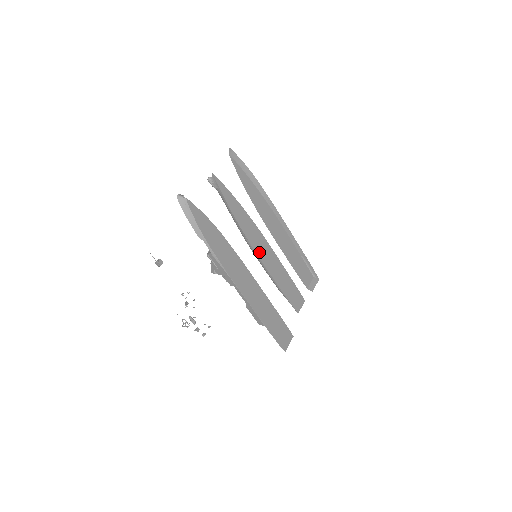
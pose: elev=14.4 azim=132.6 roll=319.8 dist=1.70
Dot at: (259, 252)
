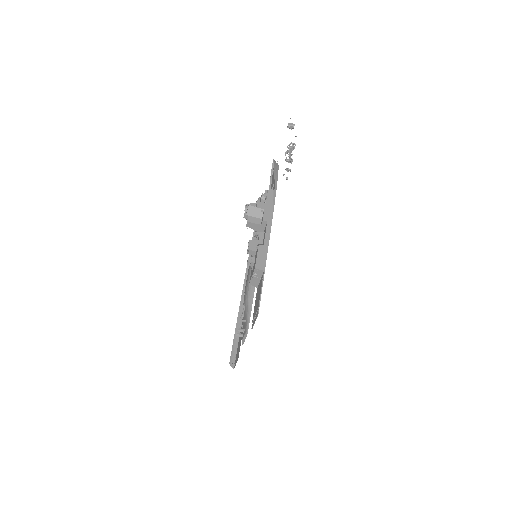
Dot at: occluded
